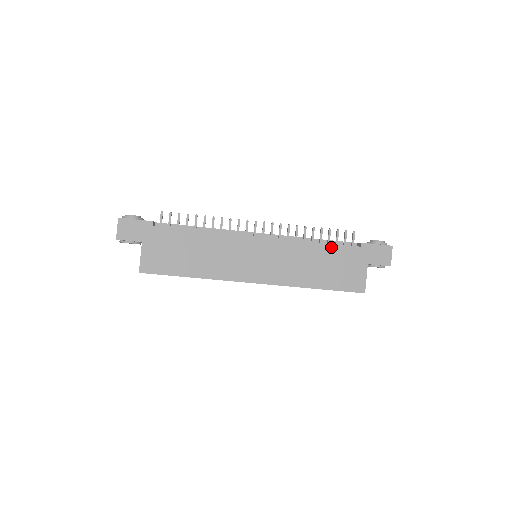
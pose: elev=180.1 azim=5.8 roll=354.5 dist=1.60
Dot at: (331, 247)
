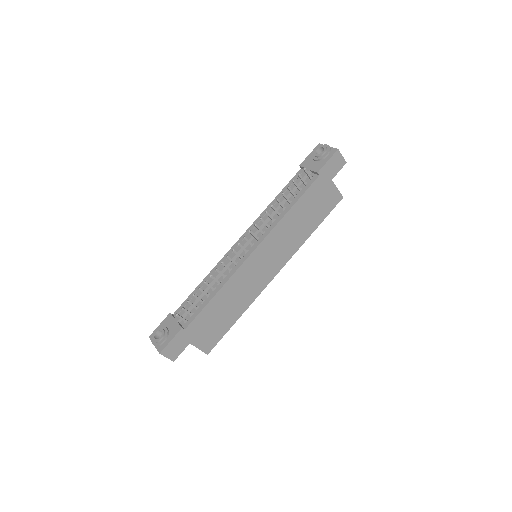
Dot at: (301, 200)
